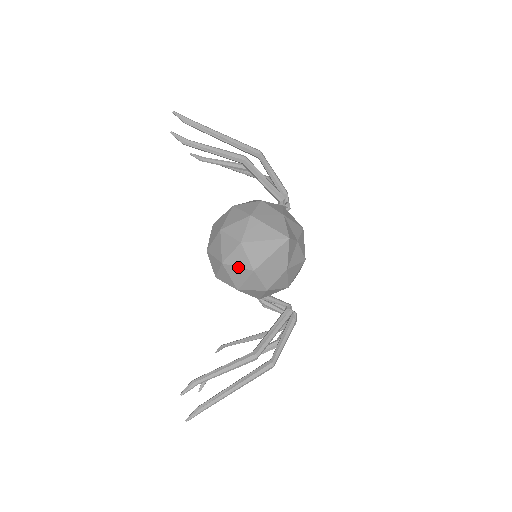
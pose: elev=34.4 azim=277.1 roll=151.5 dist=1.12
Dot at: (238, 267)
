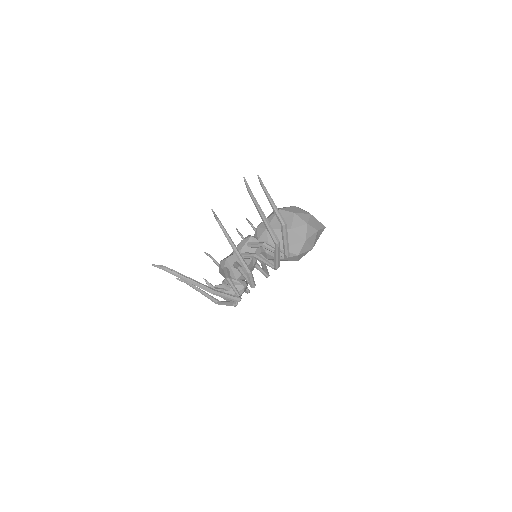
Dot at: (303, 210)
